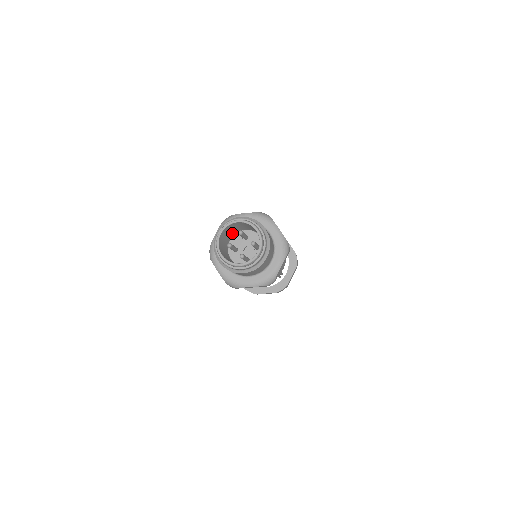
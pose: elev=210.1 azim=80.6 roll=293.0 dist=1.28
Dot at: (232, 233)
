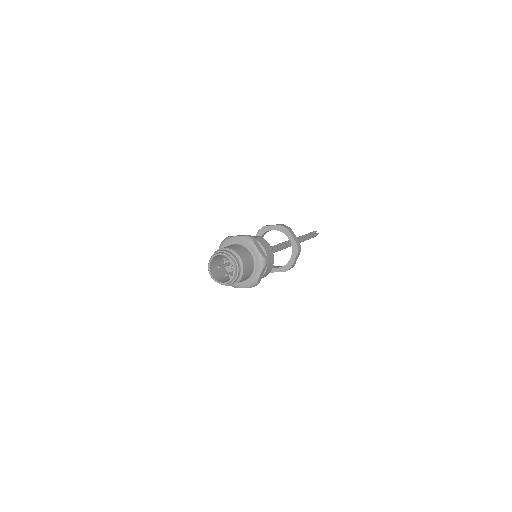
Dot at: occluded
